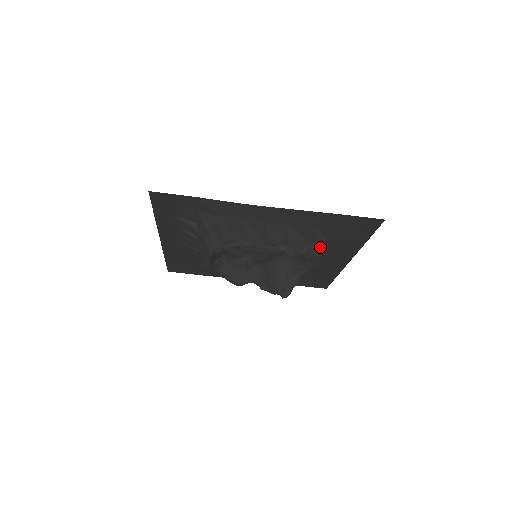
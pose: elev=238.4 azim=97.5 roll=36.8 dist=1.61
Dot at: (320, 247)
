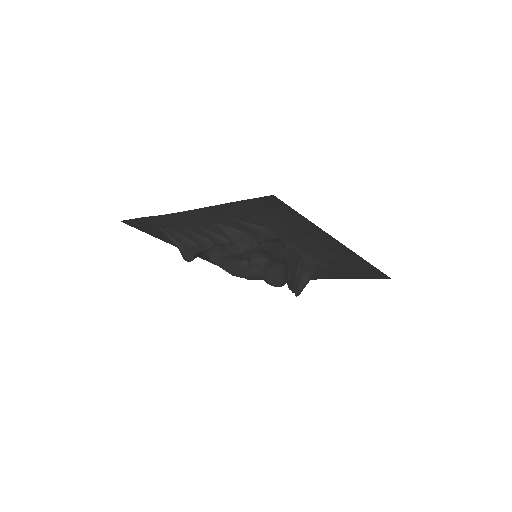
Dot at: (265, 238)
